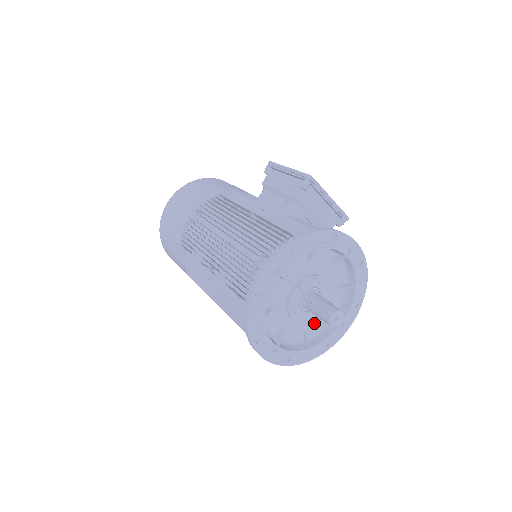
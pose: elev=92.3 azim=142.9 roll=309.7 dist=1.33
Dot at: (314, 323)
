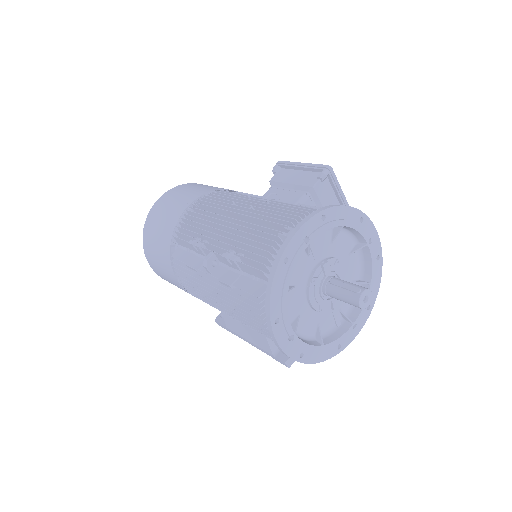
Dot at: (327, 319)
